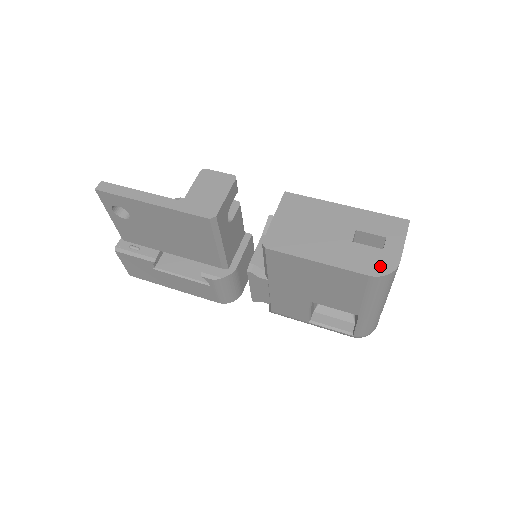
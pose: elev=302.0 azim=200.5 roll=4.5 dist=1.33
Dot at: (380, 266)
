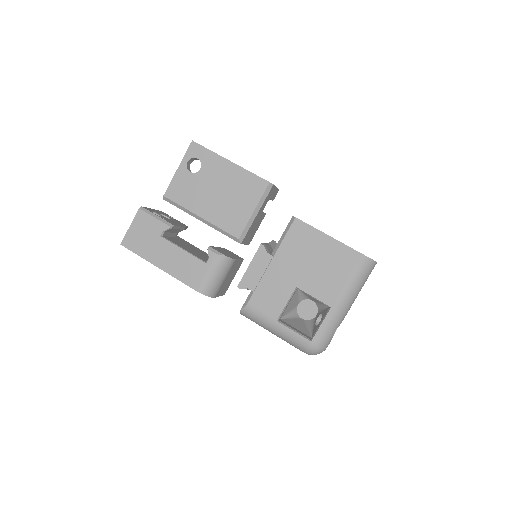
Dot at: occluded
